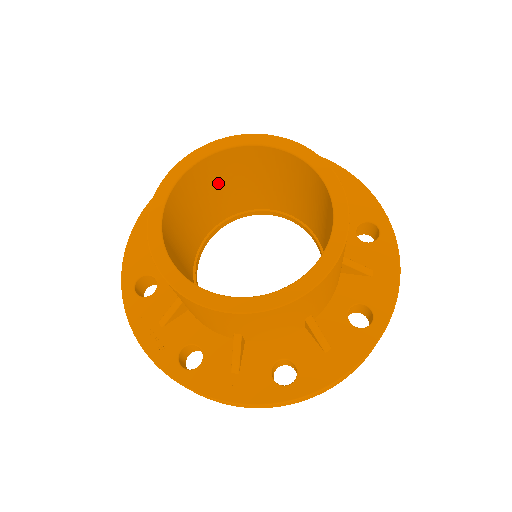
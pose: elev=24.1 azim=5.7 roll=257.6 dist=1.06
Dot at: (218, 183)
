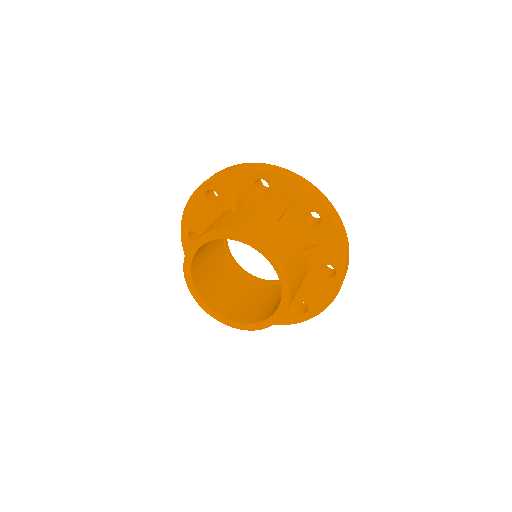
Dot at: occluded
